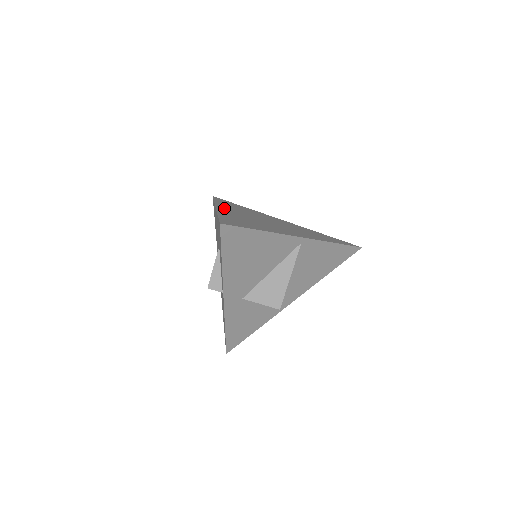
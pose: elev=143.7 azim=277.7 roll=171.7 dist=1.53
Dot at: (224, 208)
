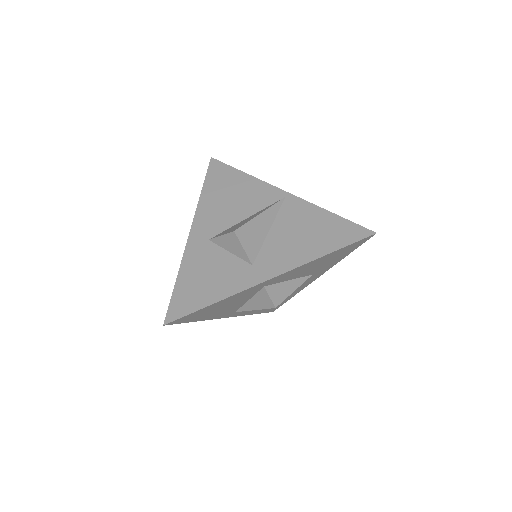
Dot at: occluded
